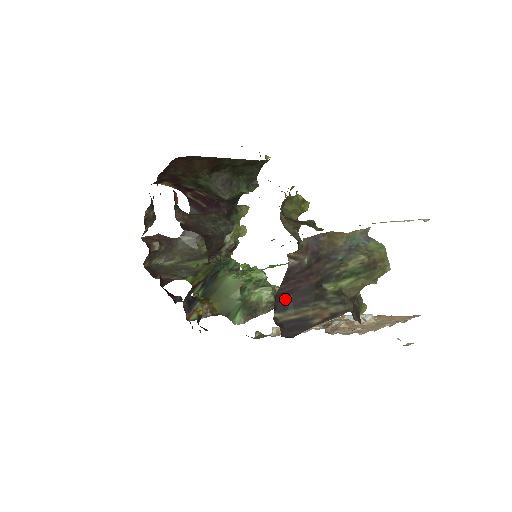
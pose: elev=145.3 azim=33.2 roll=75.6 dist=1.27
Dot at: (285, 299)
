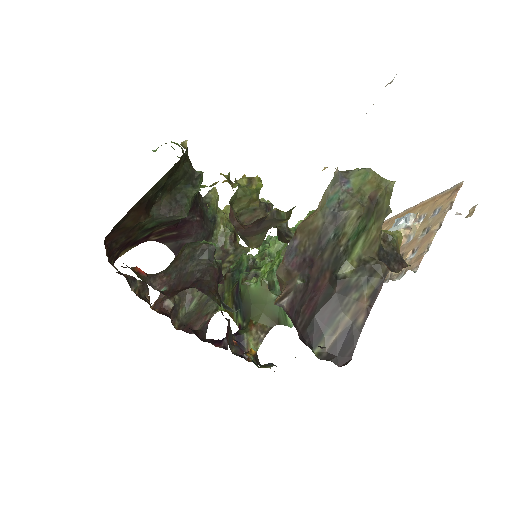
Dot at: (312, 327)
